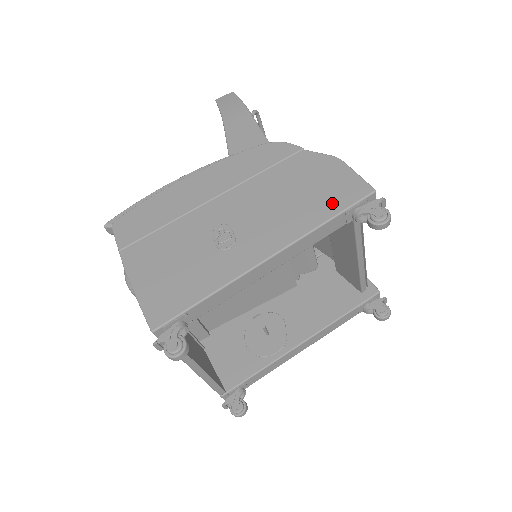
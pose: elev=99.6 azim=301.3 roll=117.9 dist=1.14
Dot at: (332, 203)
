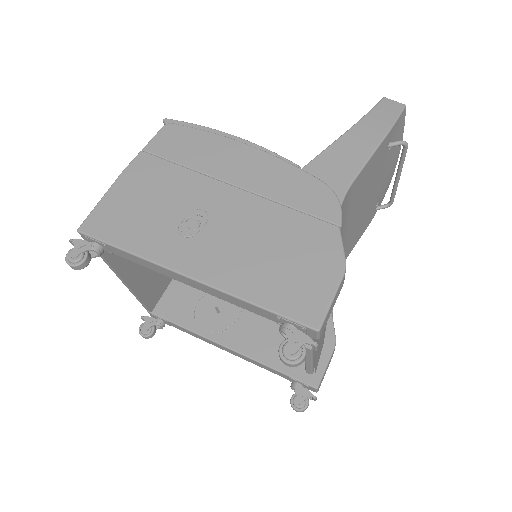
Dot at: (280, 296)
